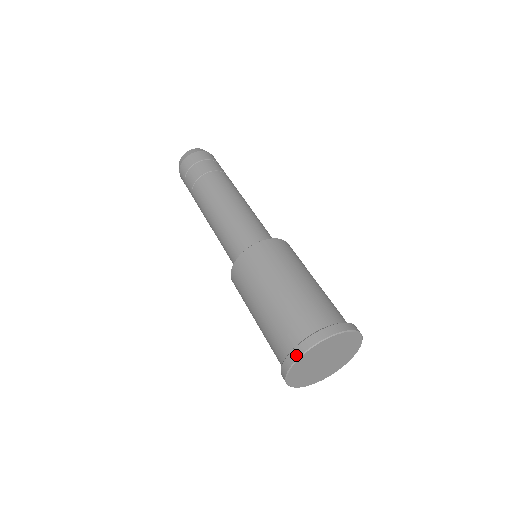
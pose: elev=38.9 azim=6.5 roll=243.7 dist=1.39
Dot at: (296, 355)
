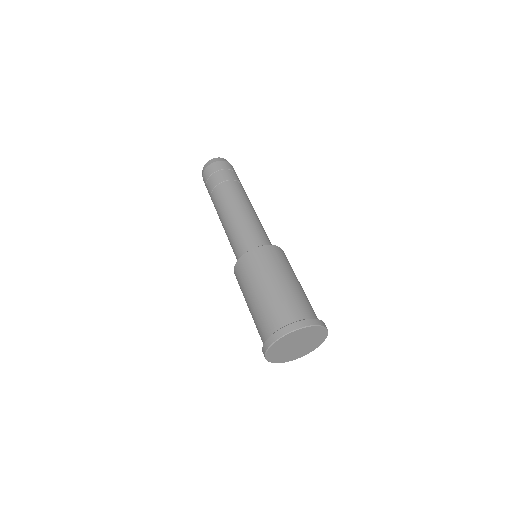
Dot at: (281, 334)
